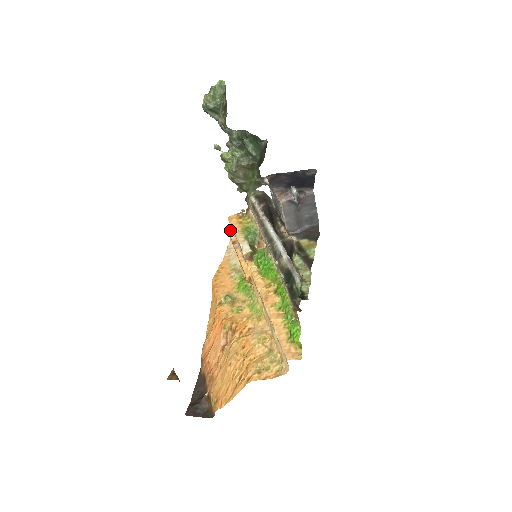
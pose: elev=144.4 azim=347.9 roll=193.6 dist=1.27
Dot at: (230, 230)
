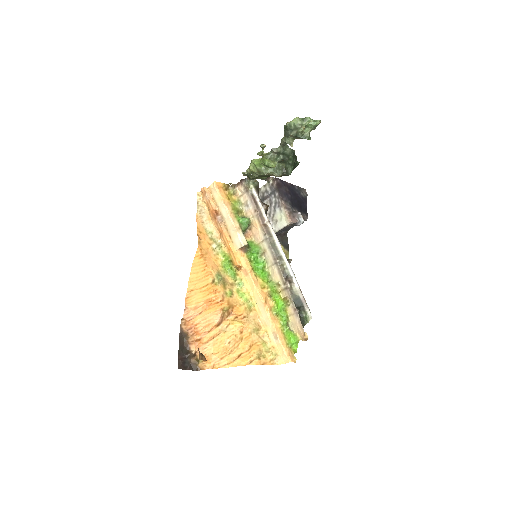
Dot at: (207, 190)
